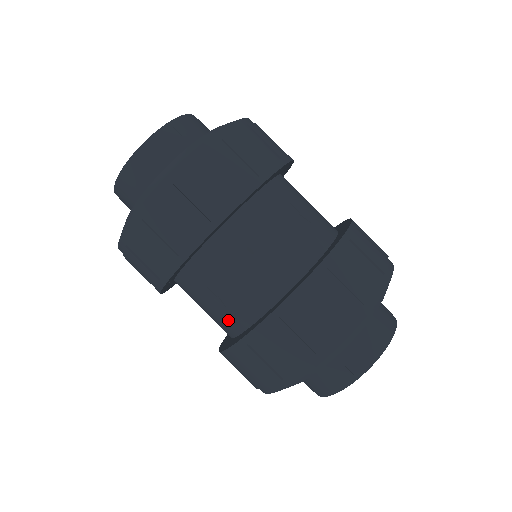
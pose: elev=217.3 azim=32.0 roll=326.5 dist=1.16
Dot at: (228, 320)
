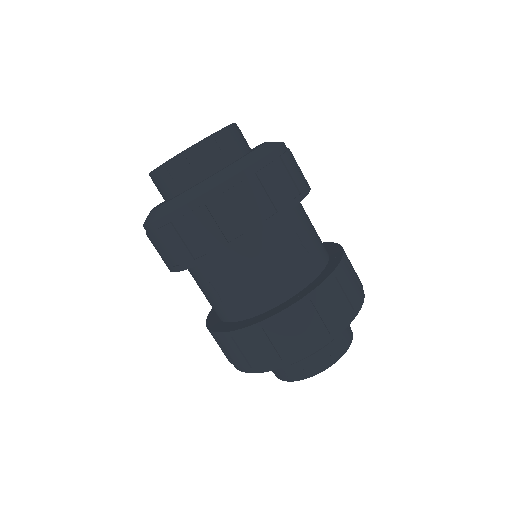
Dot at: (220, 310)
